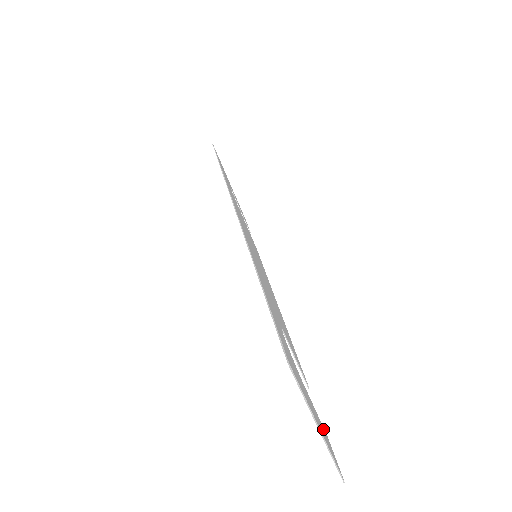
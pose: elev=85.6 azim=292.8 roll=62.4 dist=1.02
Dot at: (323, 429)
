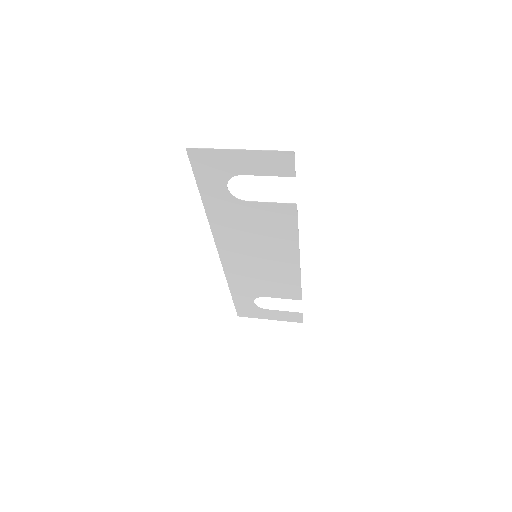
Dot at: (277, 170)
